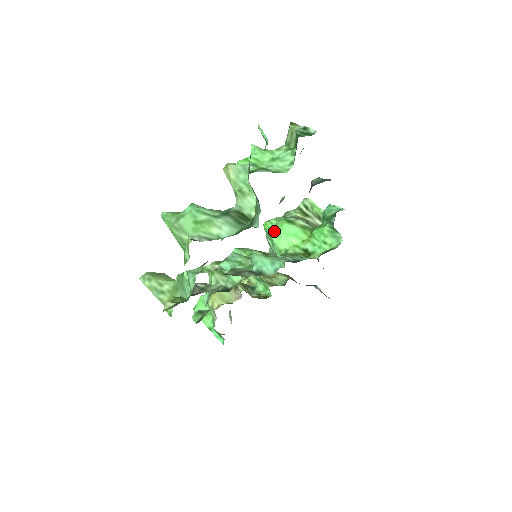
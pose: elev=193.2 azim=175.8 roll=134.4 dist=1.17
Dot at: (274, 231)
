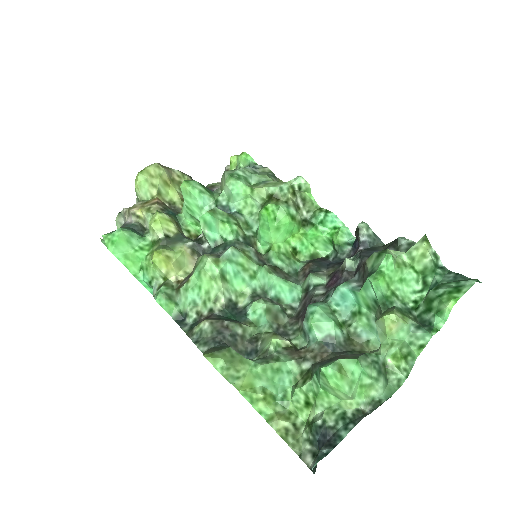
Dot at: (276, 226)
